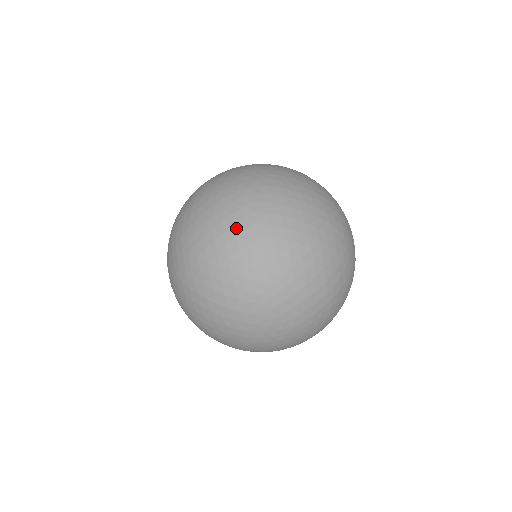
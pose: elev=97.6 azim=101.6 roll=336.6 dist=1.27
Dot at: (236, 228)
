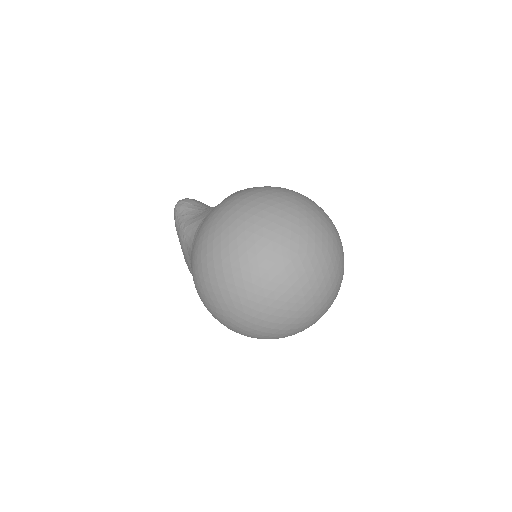
Dot at: (290, 279)
